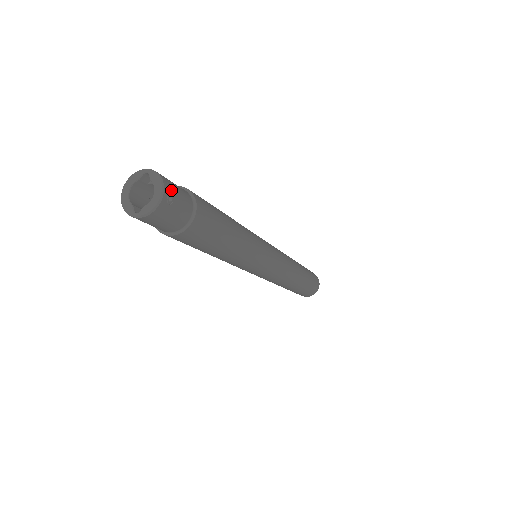
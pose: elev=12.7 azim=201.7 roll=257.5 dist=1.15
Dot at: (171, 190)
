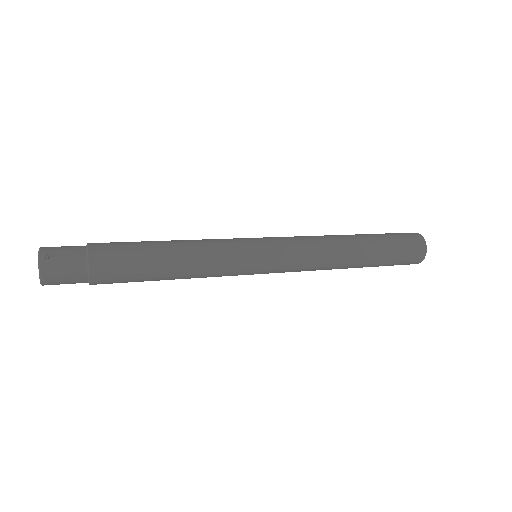
Dot at: (51, 252)
